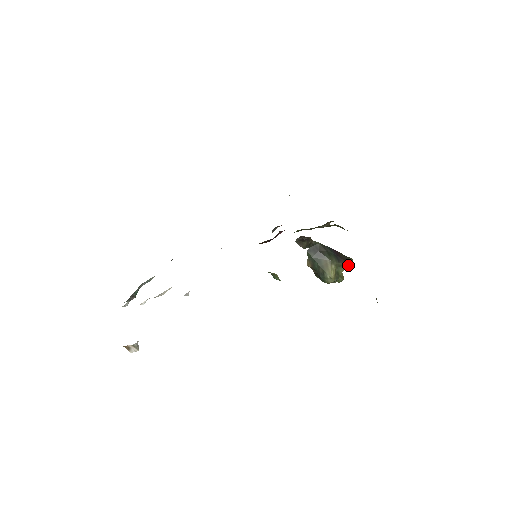
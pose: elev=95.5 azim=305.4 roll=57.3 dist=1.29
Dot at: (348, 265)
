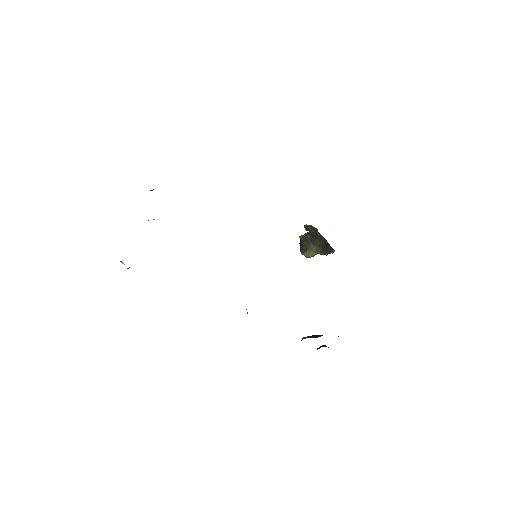
Dot at: occluded
